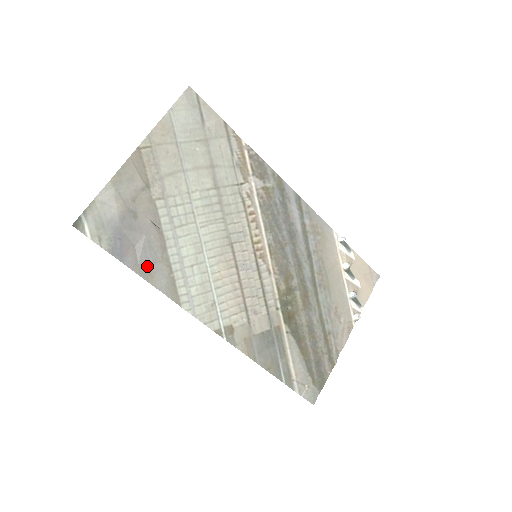
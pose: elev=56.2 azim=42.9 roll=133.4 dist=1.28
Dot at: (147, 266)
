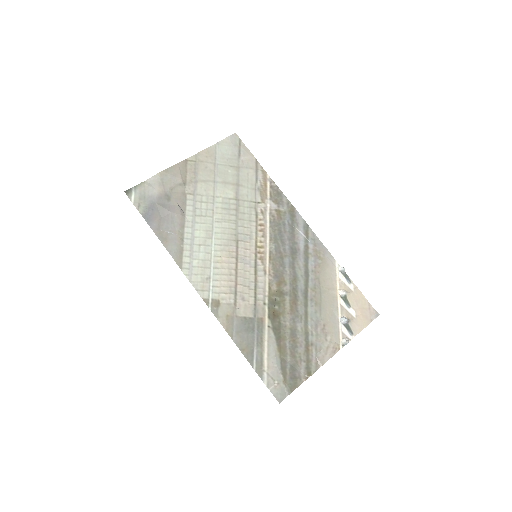
Dot at: (165, 233)
